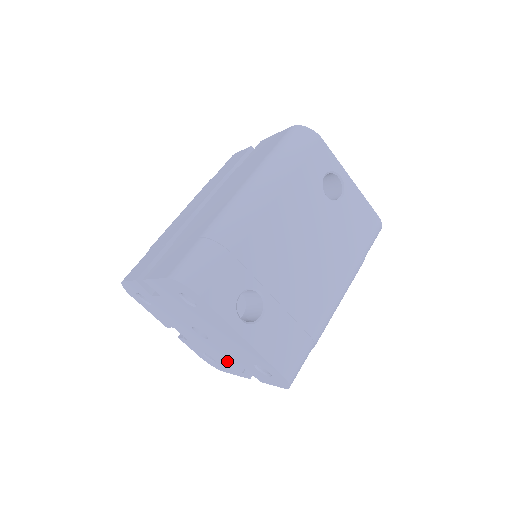
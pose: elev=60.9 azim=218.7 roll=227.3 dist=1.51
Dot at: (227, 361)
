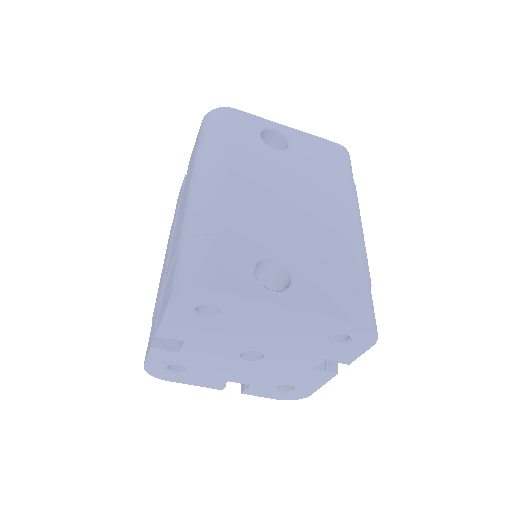
Dot at: (302, 371)
